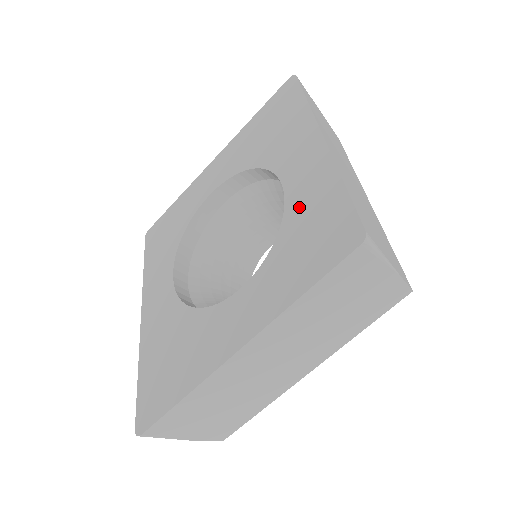
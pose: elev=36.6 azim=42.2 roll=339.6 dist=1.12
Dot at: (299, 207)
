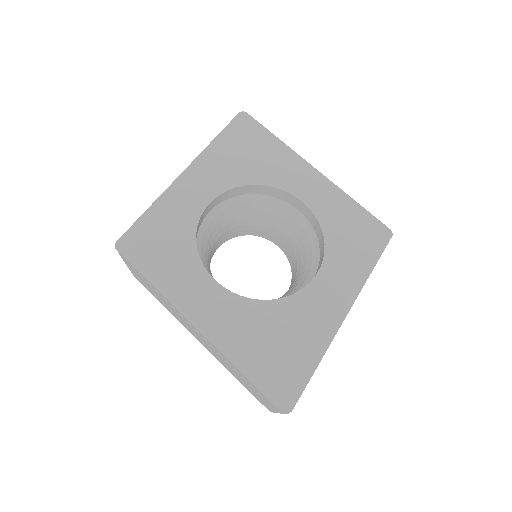
Dot at: (330, 216)
